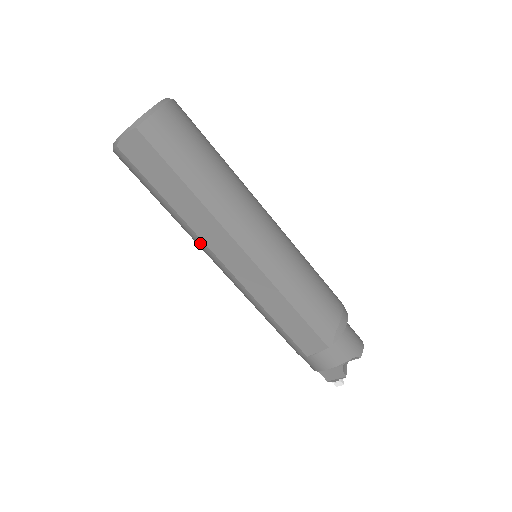
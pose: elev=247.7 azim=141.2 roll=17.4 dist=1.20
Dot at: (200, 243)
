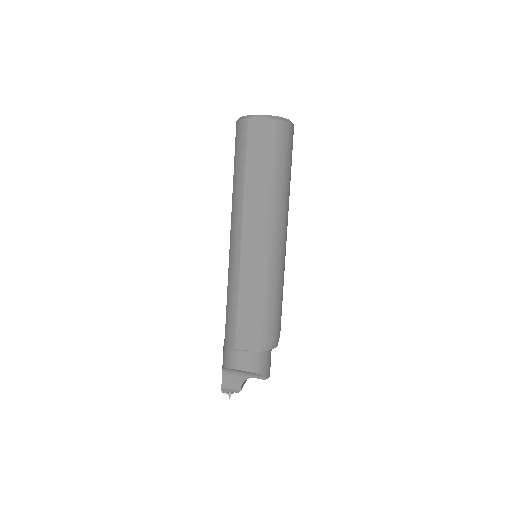
Dot at: (239, 215)
